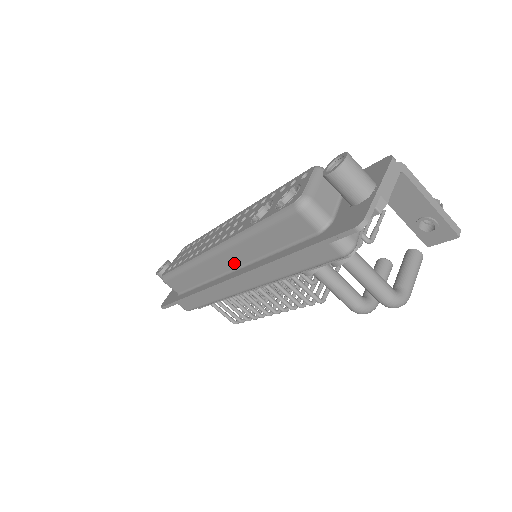
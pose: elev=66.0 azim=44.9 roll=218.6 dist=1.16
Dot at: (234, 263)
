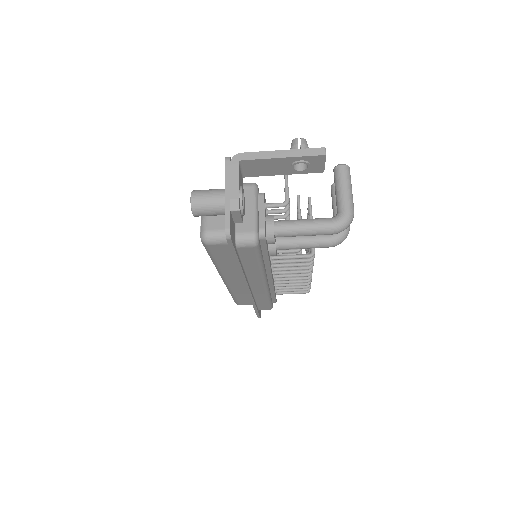
Dot at: (239, 278)
